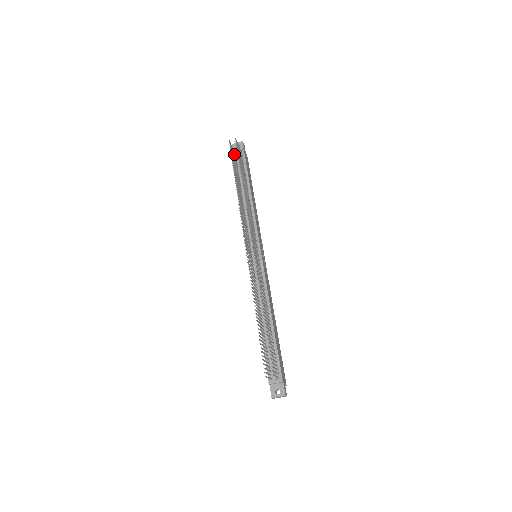
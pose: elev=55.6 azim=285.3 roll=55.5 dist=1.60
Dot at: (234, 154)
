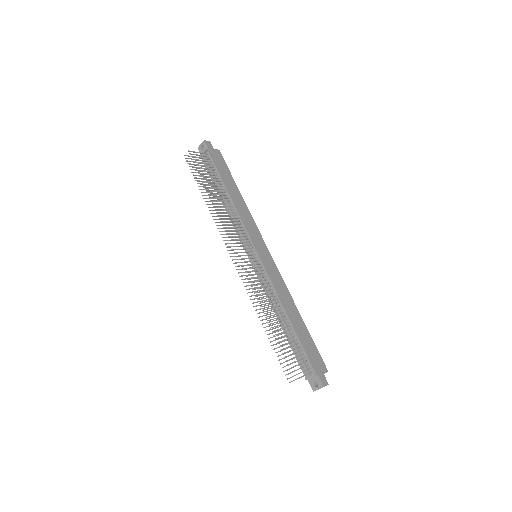
Dot at: occluded
